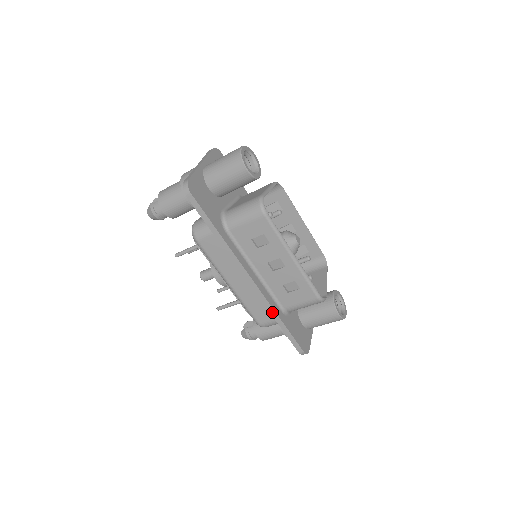
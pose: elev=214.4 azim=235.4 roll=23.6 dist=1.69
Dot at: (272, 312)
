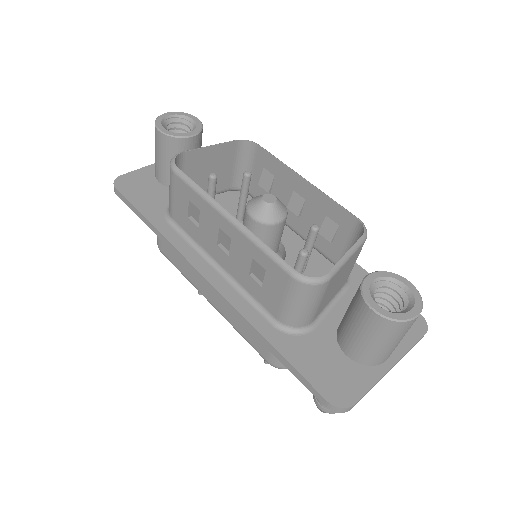
Dot at: (250, 327)
